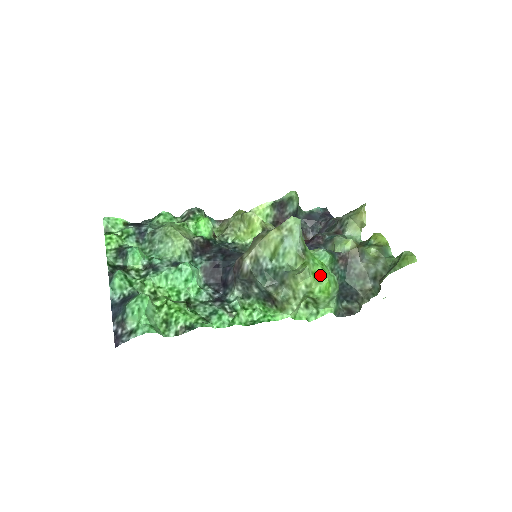
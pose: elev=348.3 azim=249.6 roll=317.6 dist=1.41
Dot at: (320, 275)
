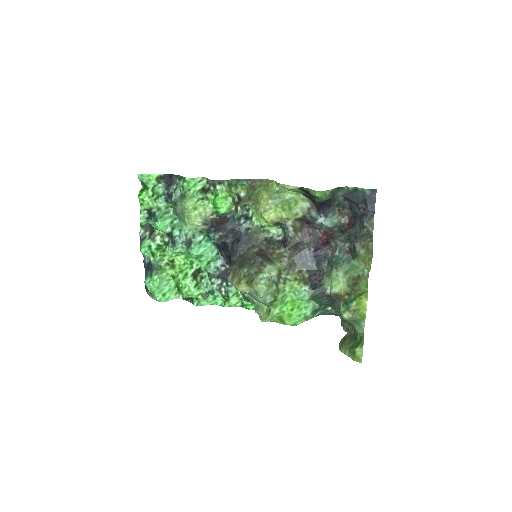
Dot at: (285, 319)
